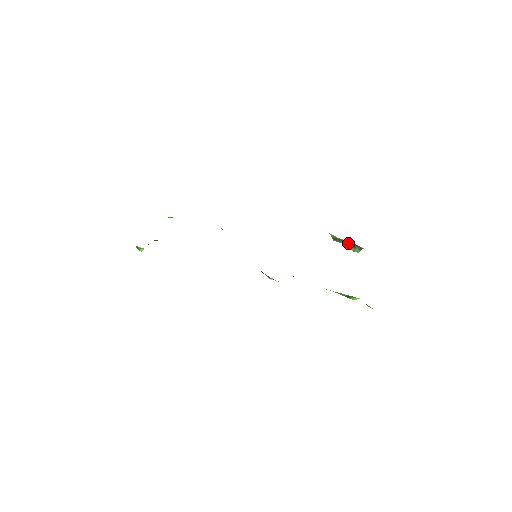
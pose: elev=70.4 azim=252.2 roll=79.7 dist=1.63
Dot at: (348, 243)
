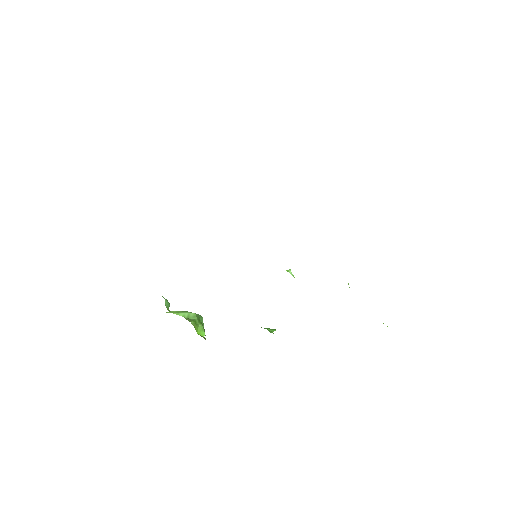
Dot at: occluded
